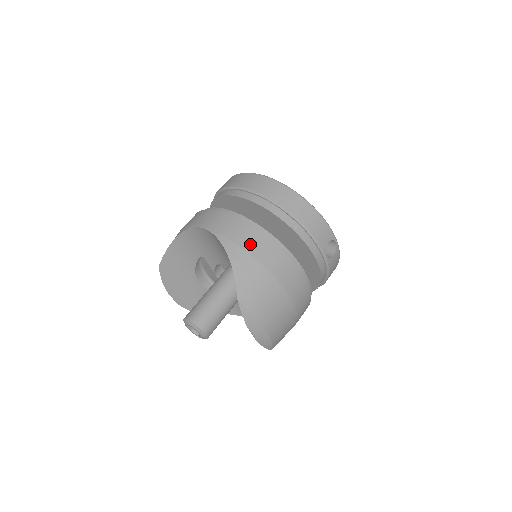
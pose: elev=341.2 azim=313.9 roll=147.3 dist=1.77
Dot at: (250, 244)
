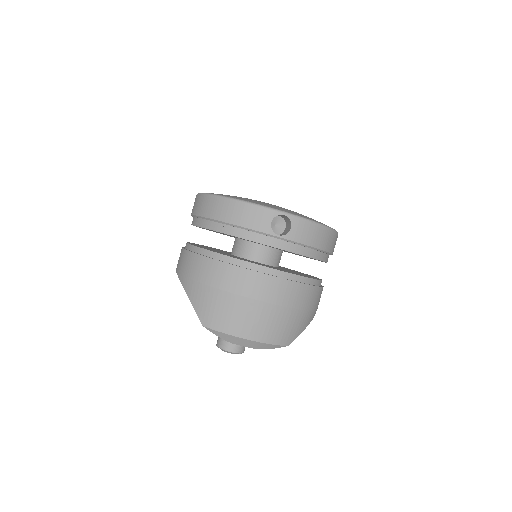
Dot at: (195, 271)
